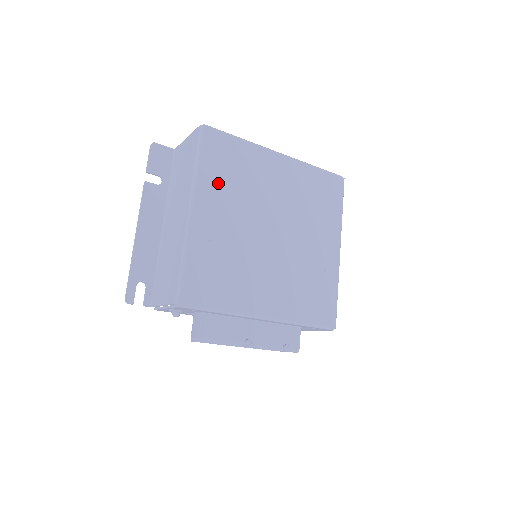
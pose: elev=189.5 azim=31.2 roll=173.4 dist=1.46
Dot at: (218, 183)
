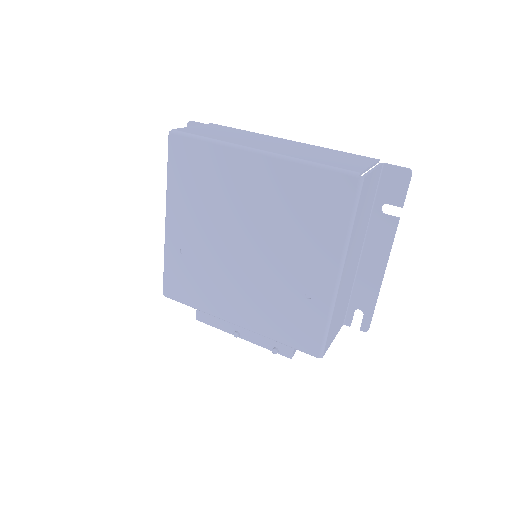
Dot at: (187, 194)
